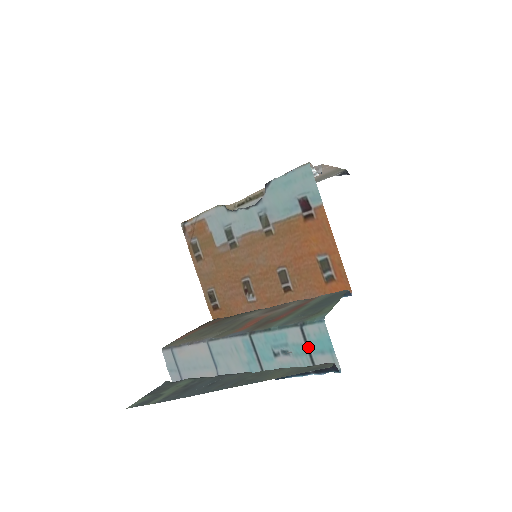
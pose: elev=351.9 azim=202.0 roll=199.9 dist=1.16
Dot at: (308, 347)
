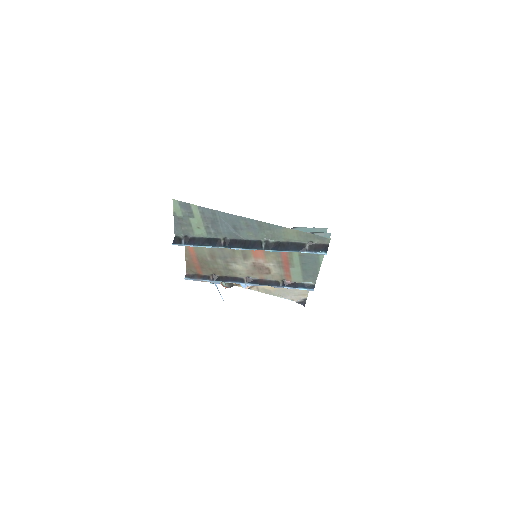
Dot at: occluded
